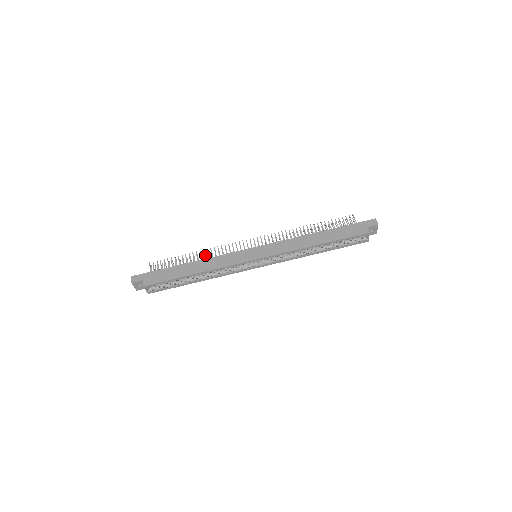
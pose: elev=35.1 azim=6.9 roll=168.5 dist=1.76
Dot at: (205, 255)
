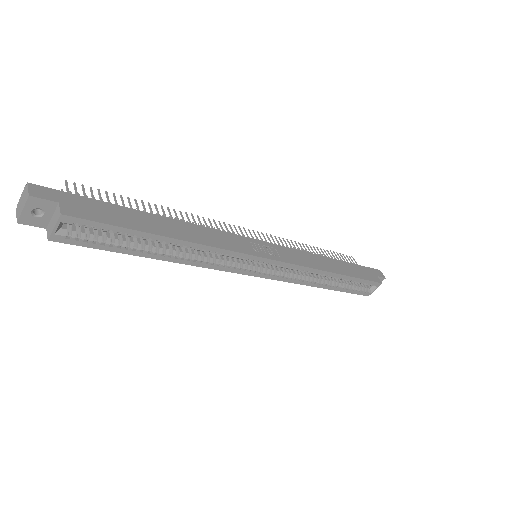
Dot at: occluded
